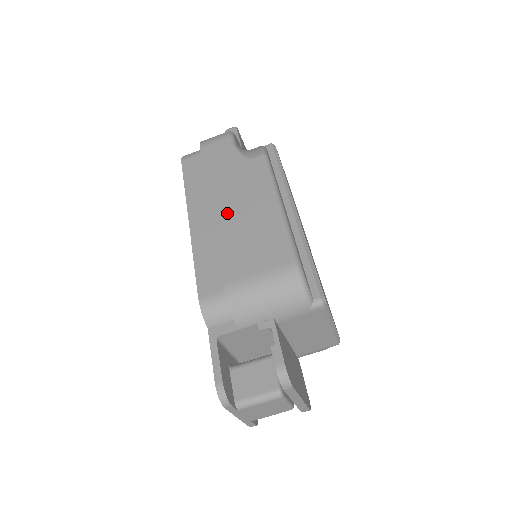
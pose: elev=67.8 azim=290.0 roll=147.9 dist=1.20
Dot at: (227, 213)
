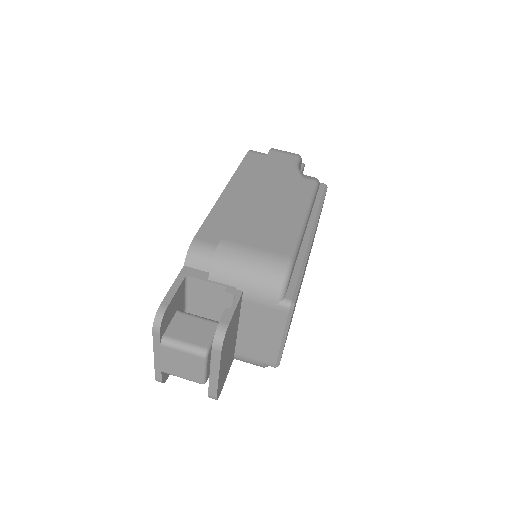
Dot at: (260, 198)
